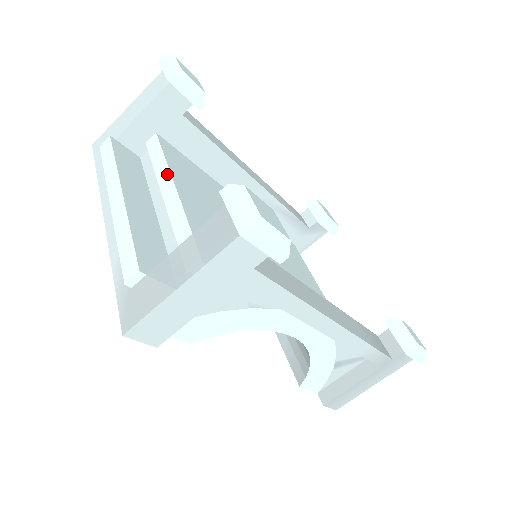
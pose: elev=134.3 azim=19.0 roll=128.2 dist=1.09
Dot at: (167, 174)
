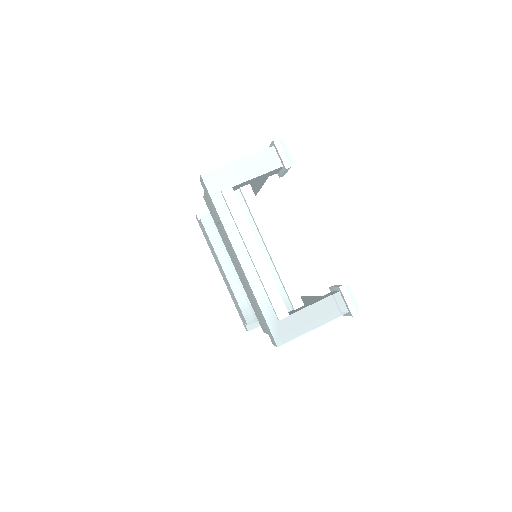
Dot at: (268, 230)
